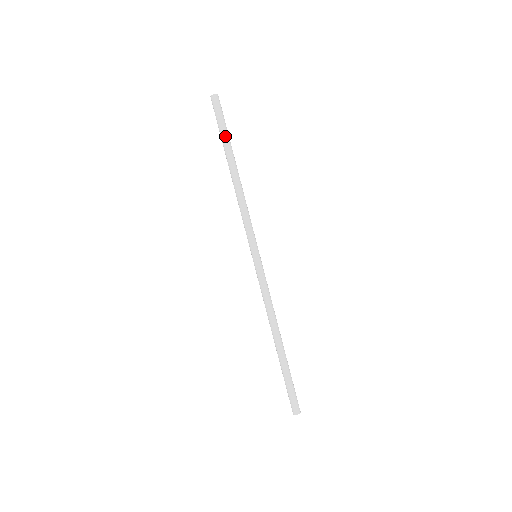
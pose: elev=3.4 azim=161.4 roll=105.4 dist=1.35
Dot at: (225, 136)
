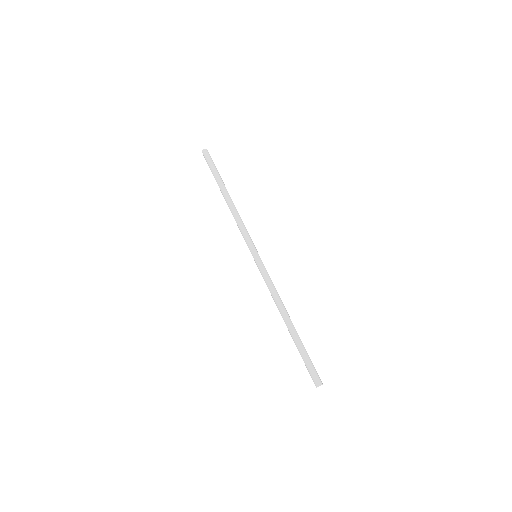
Dot at: (218, 174)
